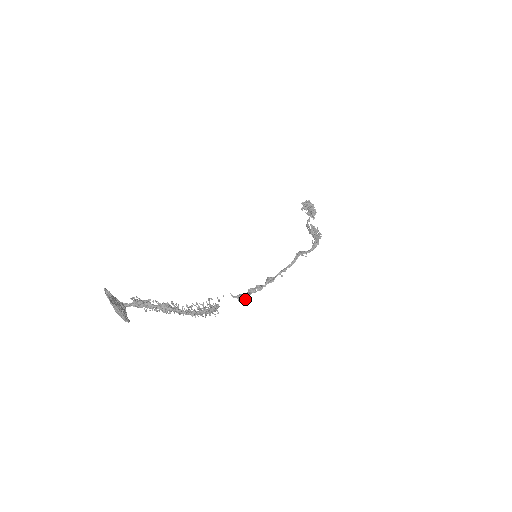
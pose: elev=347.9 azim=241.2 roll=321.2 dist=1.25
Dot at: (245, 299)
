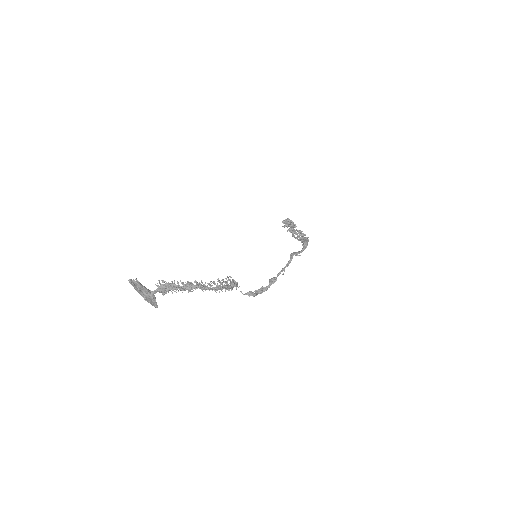
Dot at: (255, 295)
